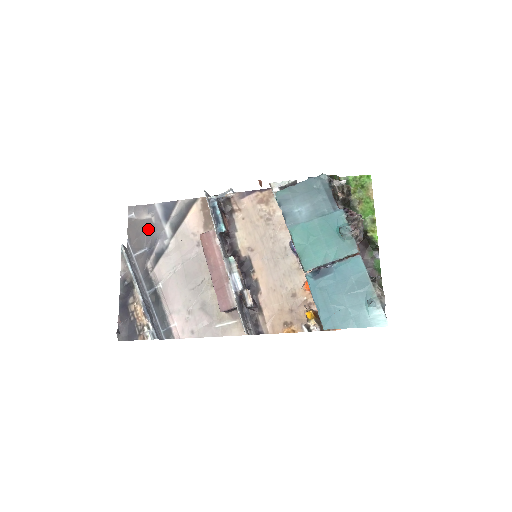
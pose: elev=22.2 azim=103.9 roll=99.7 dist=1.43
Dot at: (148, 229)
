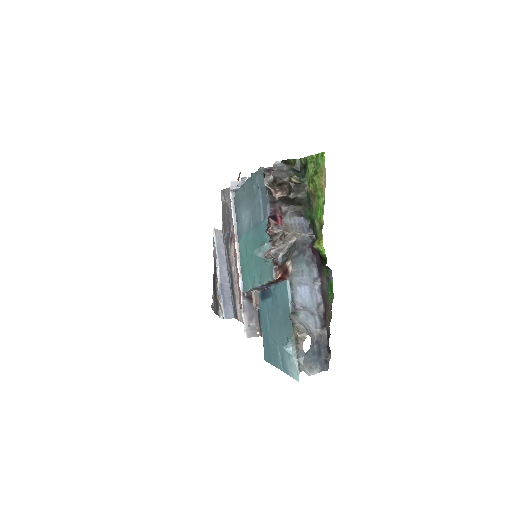
Dot at: (227, 213)
